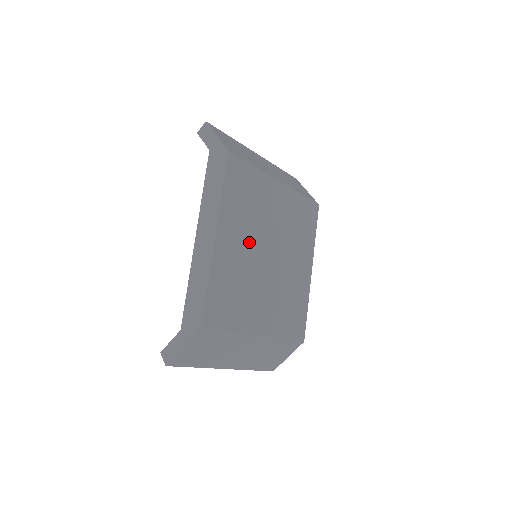
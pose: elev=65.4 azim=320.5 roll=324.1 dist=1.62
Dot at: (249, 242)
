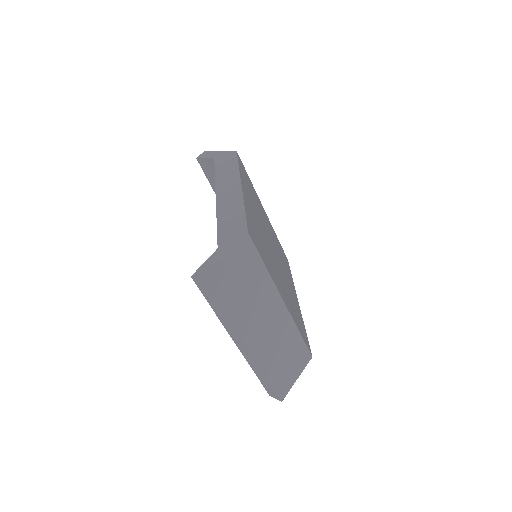
Dot at: (259, 220)
